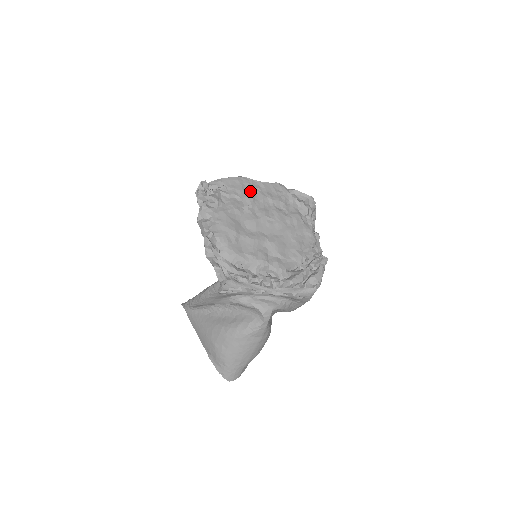
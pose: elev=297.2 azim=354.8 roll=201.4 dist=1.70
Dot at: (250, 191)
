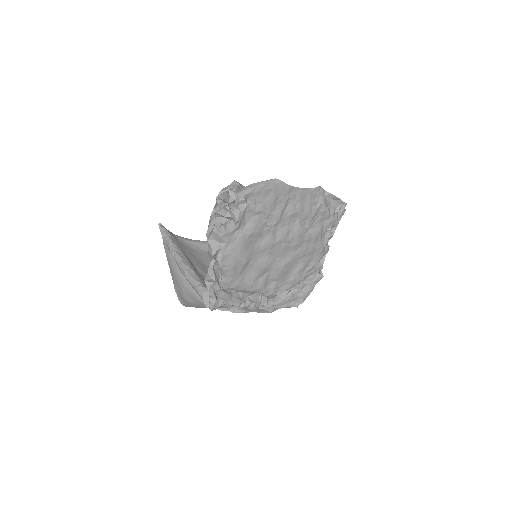
Dot at: (282, 203)
